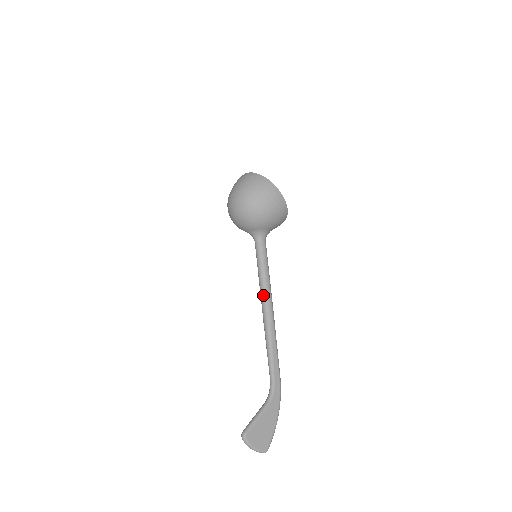
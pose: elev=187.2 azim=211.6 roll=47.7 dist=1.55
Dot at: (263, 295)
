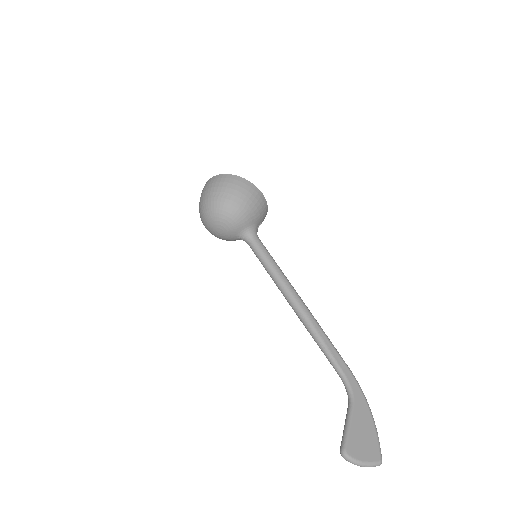
Dot at: (284, 290)
